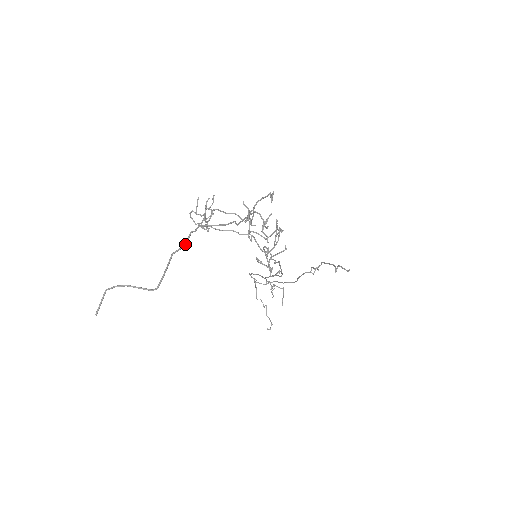
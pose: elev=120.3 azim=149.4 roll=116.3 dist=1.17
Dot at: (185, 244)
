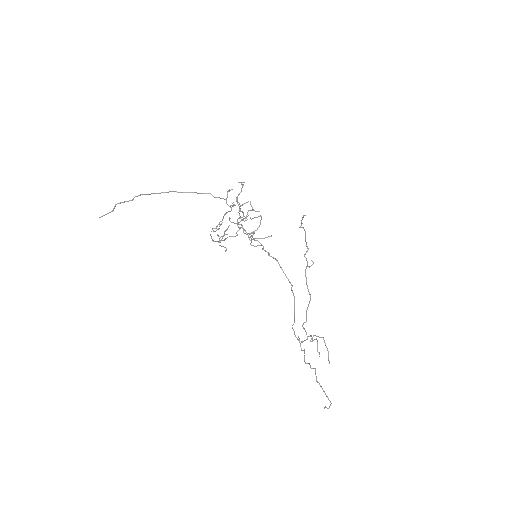
Dot at: (167, 192)
